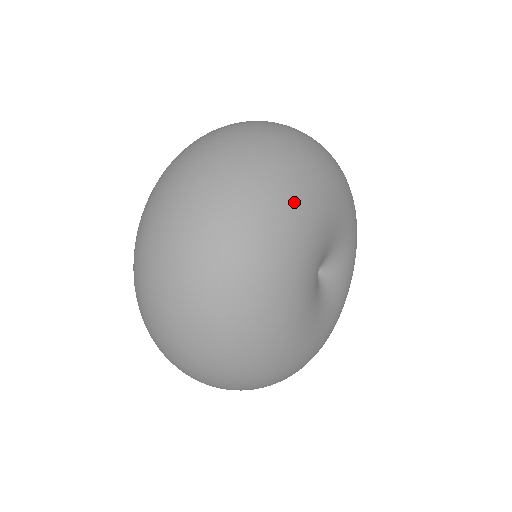
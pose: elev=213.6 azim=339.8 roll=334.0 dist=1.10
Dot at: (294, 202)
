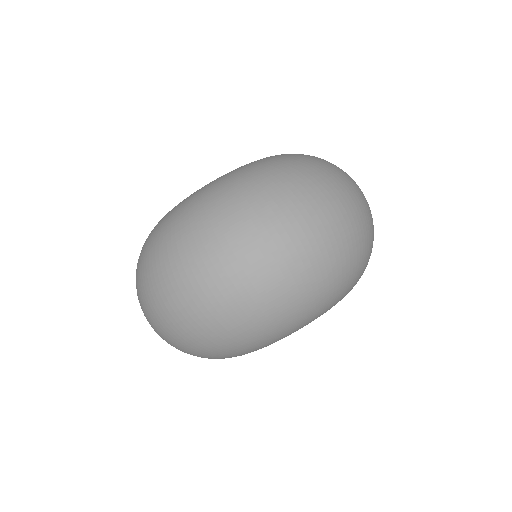
Dot at: (350, 287)
